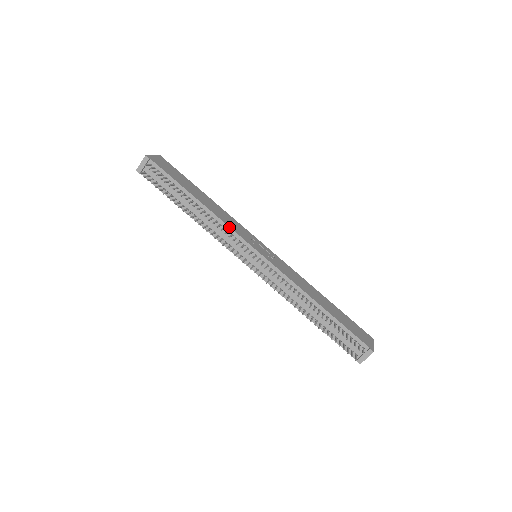
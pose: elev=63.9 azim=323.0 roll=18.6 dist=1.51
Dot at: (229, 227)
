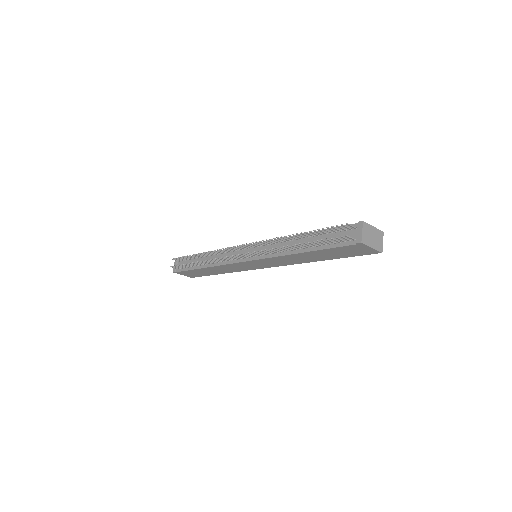
Dot at: occluded
